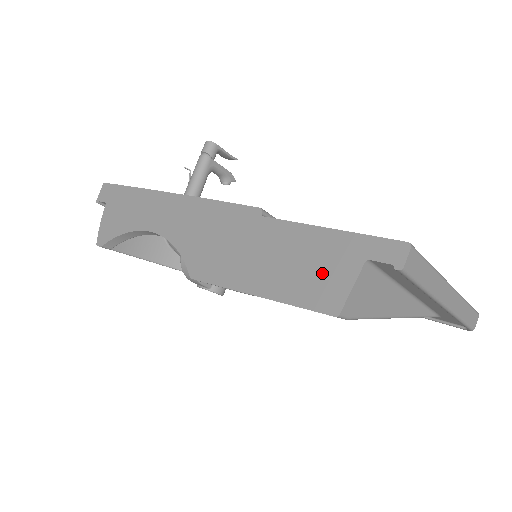
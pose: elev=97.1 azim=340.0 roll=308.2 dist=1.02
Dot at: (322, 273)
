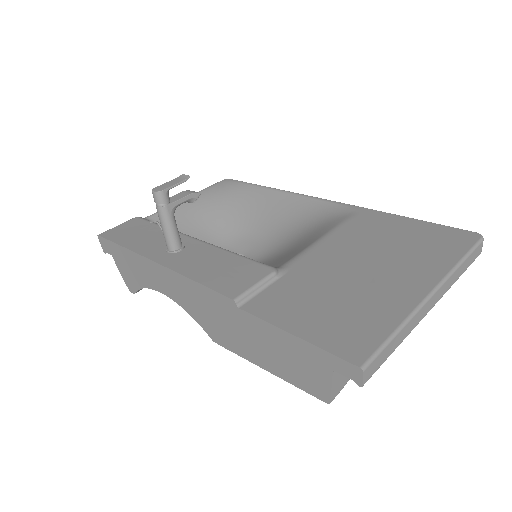
Dot at: (305, 370)
